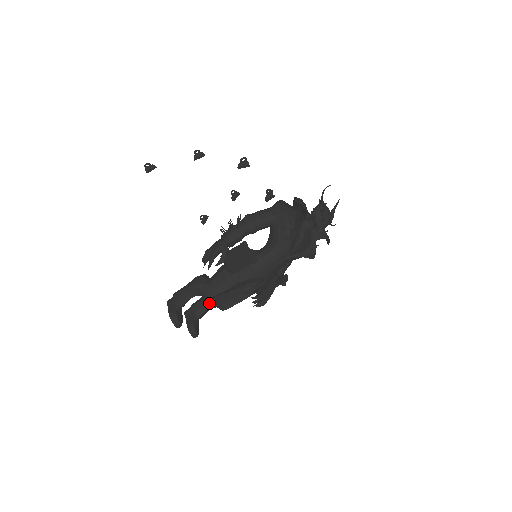
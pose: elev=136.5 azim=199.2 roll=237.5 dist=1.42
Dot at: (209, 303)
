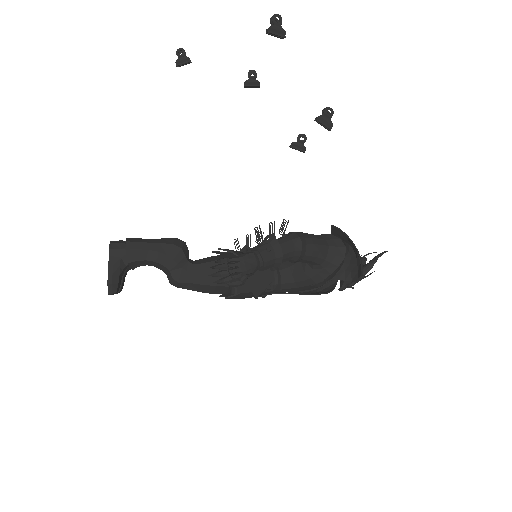
Dot at: occluded
